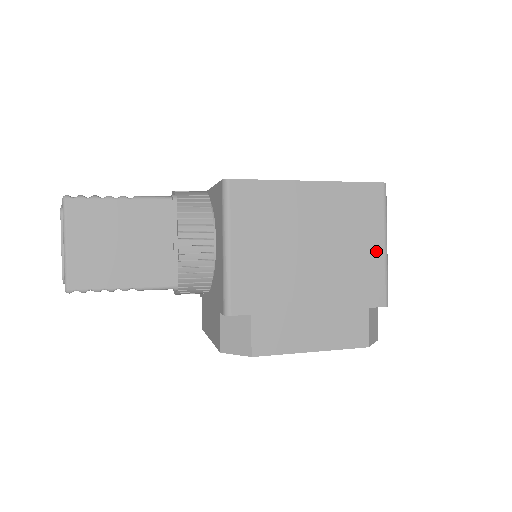
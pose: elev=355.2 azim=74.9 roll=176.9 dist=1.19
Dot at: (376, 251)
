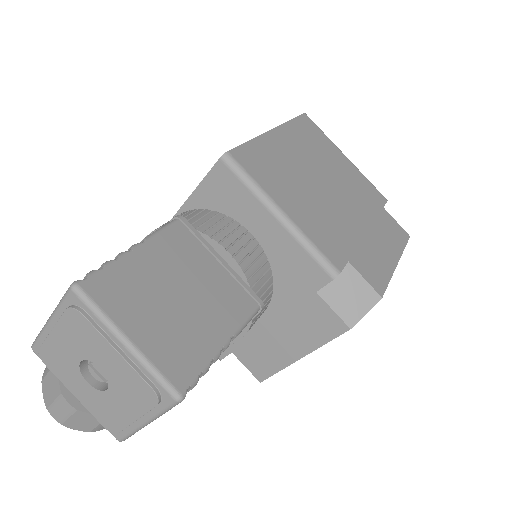
Dot at: (347, 164)
